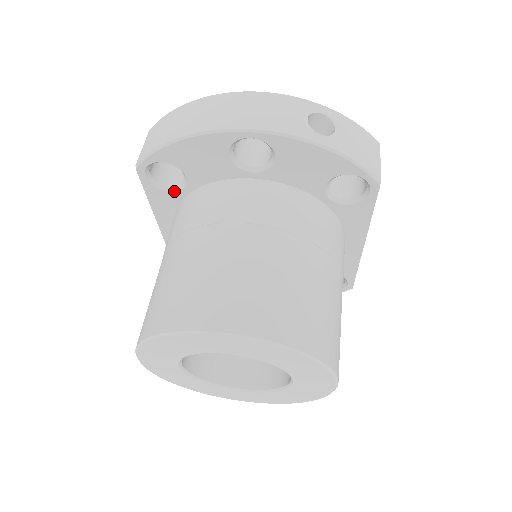
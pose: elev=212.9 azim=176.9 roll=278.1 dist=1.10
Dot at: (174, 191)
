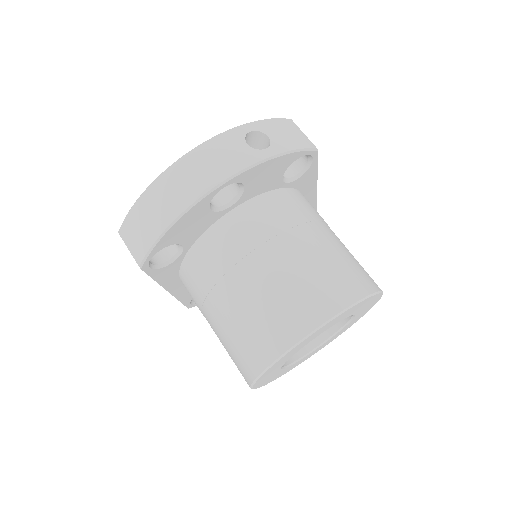
Dot at: (174, 261)
